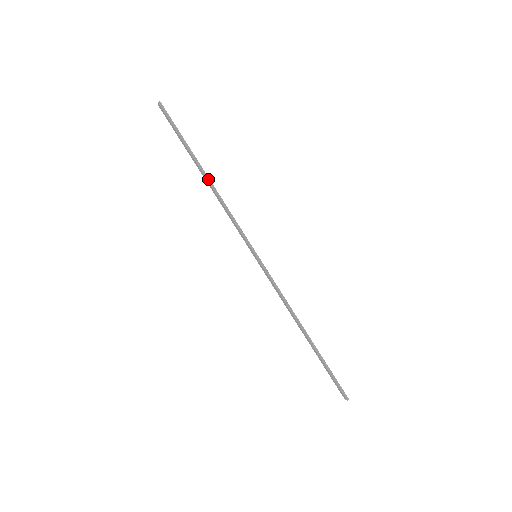
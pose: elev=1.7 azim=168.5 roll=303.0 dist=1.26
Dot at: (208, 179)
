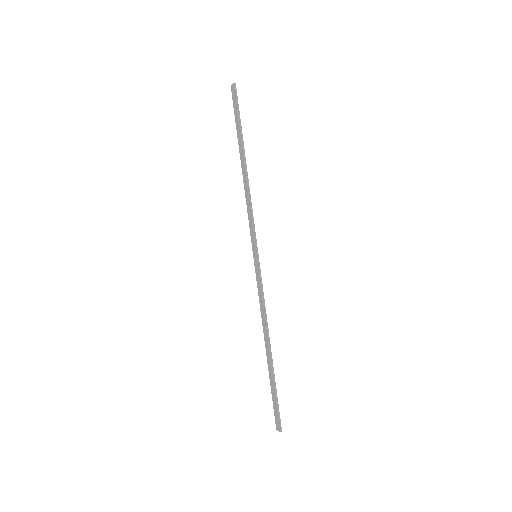
Dot at: (246, 168)
